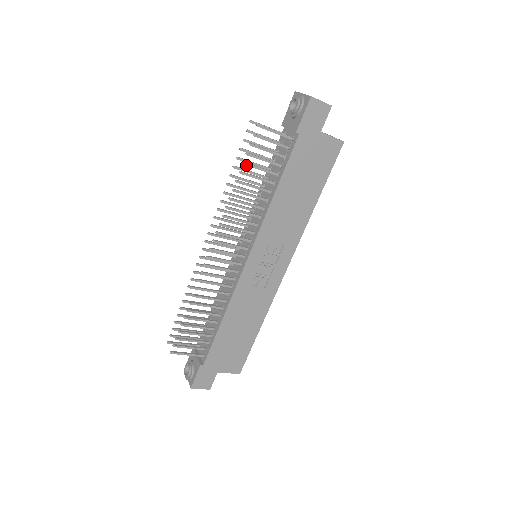
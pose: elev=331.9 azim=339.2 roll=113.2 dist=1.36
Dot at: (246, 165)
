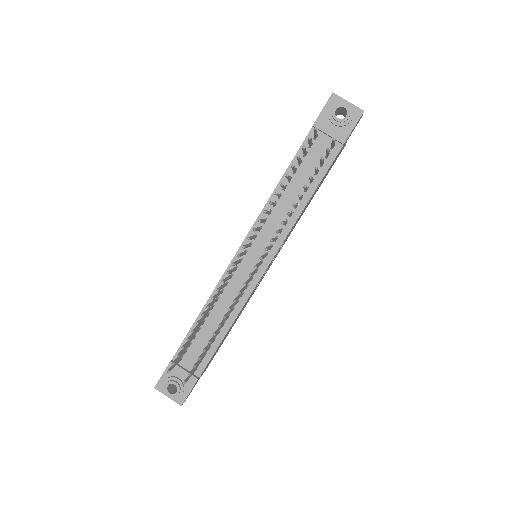
Dot at: (311, 179)
